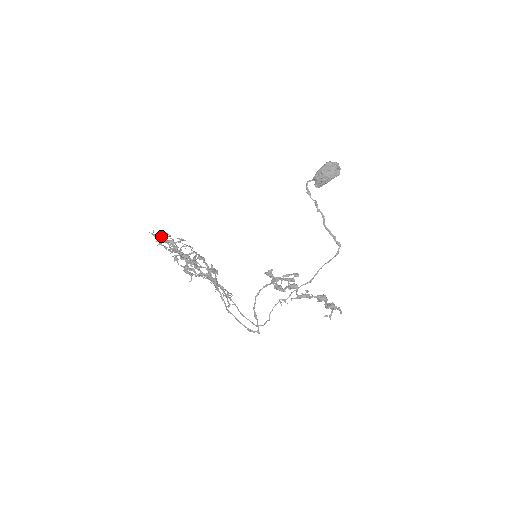
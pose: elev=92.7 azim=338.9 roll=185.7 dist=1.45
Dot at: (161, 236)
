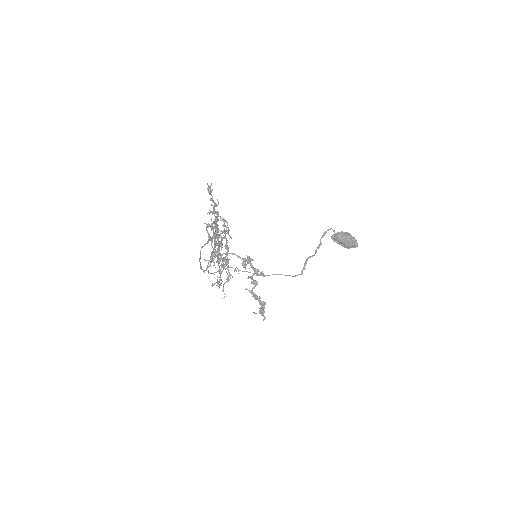
Dot at: (217, 214)
